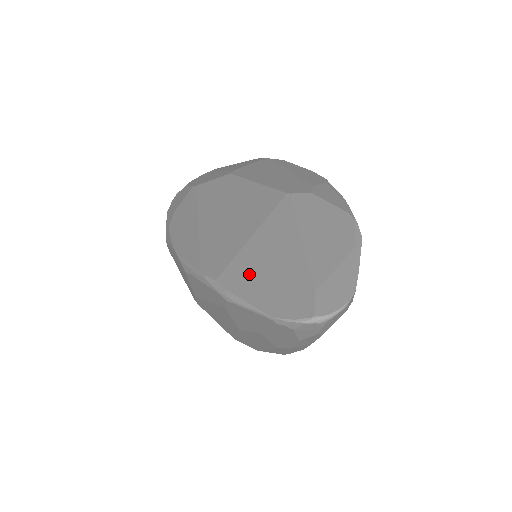
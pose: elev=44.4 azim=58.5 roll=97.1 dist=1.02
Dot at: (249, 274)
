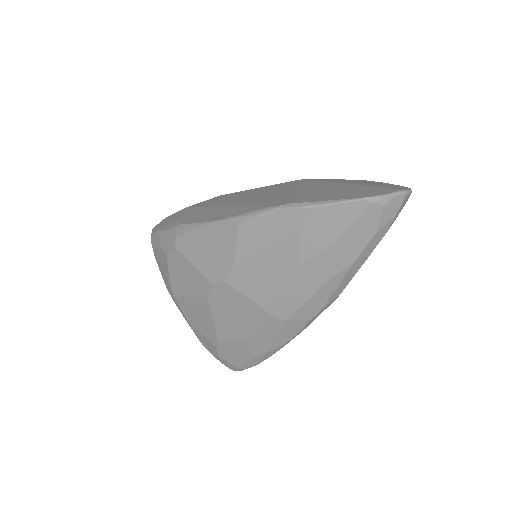
Dot at: (320, 195)
